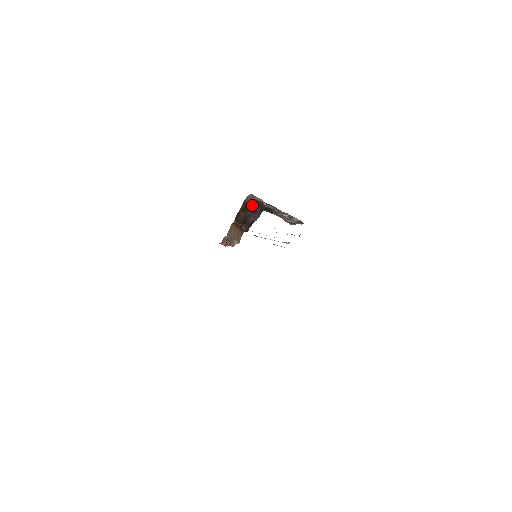
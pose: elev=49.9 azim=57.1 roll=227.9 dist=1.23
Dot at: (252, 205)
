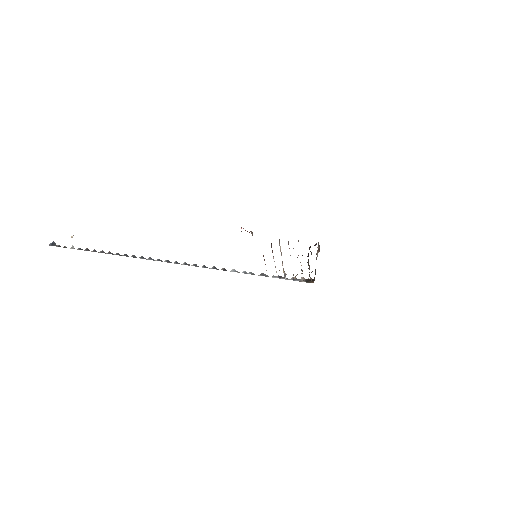
Dot at: occluded
